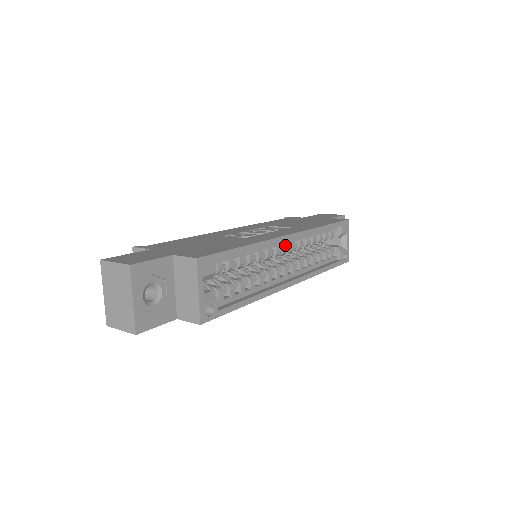
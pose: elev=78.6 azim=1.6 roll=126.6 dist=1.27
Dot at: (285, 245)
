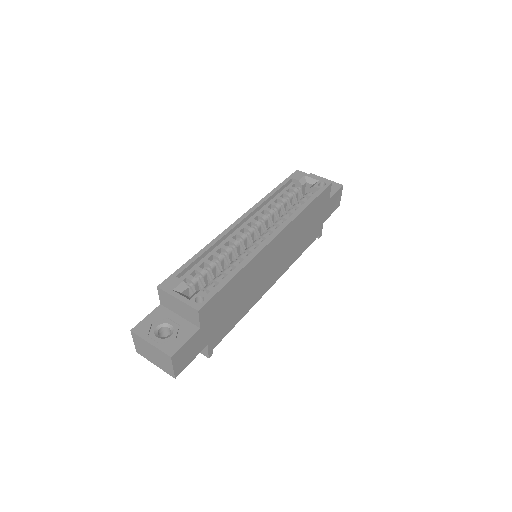
Dot at: (245, 228)
